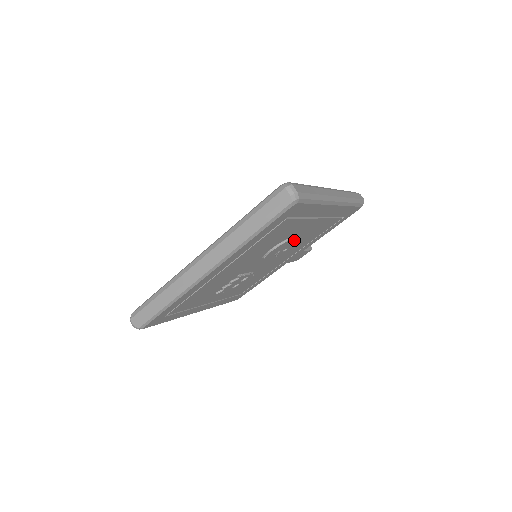
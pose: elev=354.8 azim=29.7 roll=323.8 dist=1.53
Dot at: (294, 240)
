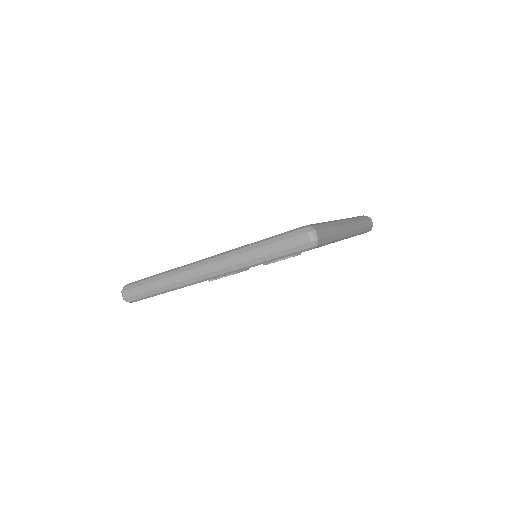
Dot at: occluded
